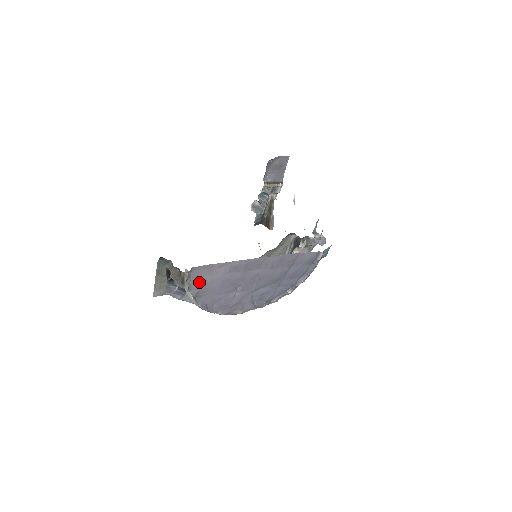
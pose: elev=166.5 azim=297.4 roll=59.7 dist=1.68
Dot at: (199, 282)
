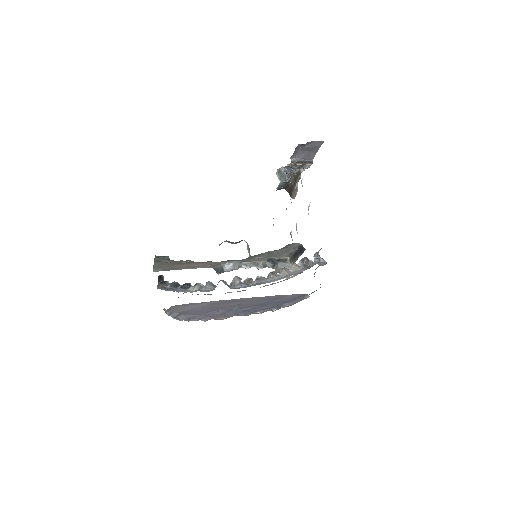
Dot at: (180, 310)
